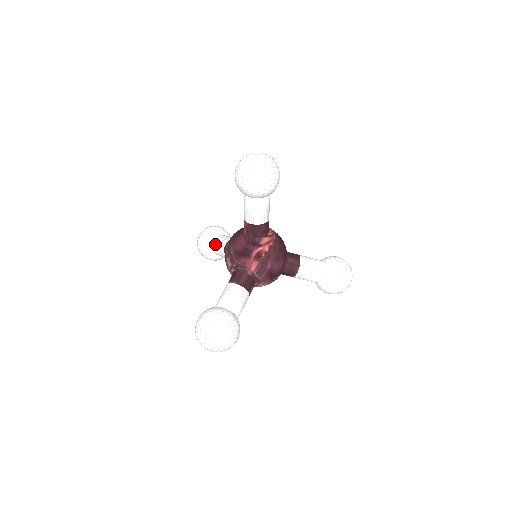
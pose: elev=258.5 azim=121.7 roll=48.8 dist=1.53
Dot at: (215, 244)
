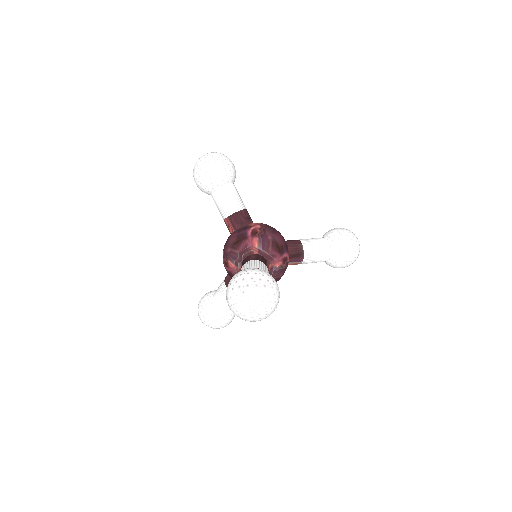
Dot at: (215, 295)
